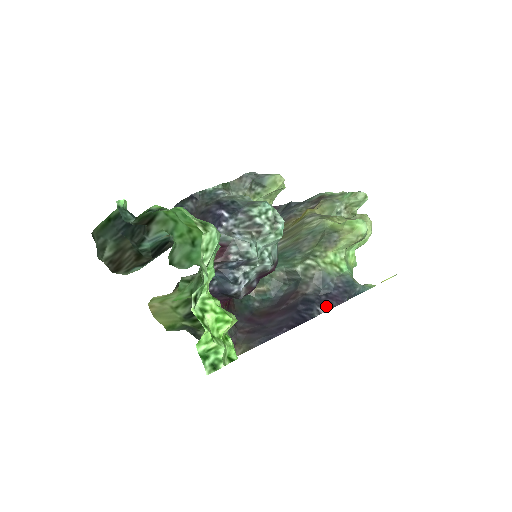
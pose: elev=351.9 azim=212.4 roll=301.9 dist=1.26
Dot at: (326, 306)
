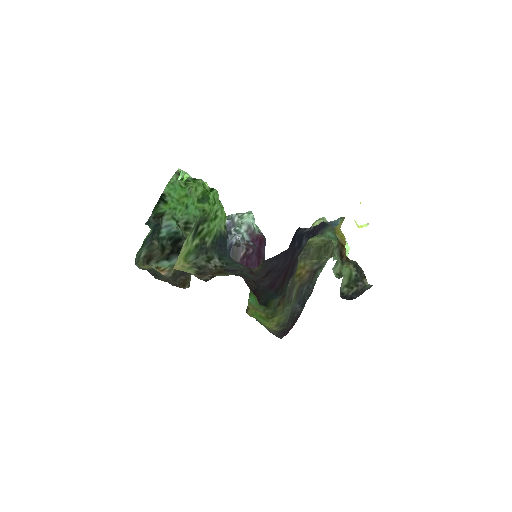
Dot at: (311, 230)
